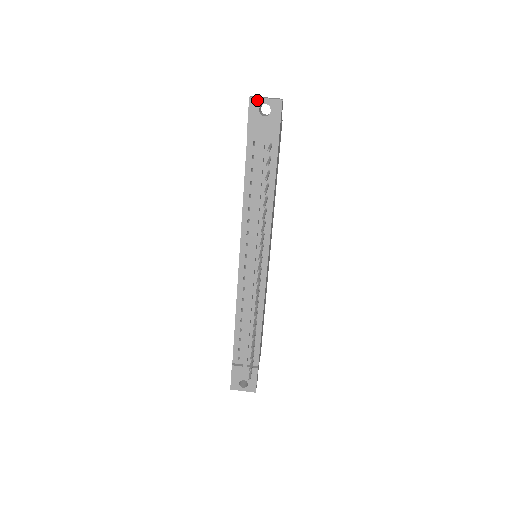
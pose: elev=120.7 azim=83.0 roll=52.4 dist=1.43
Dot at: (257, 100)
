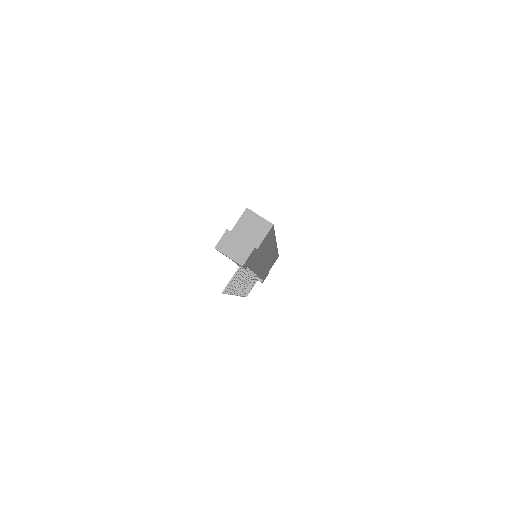
Dot at: occluded
